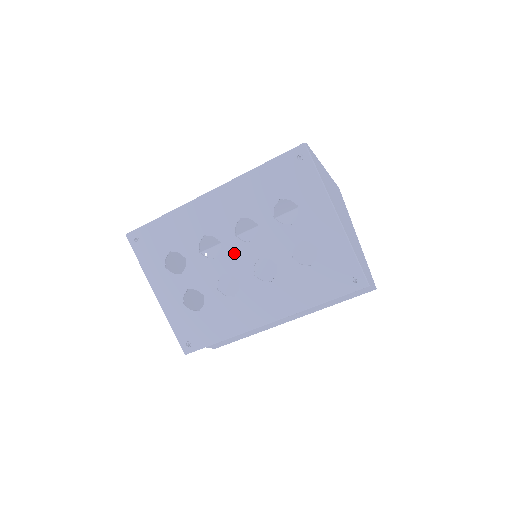
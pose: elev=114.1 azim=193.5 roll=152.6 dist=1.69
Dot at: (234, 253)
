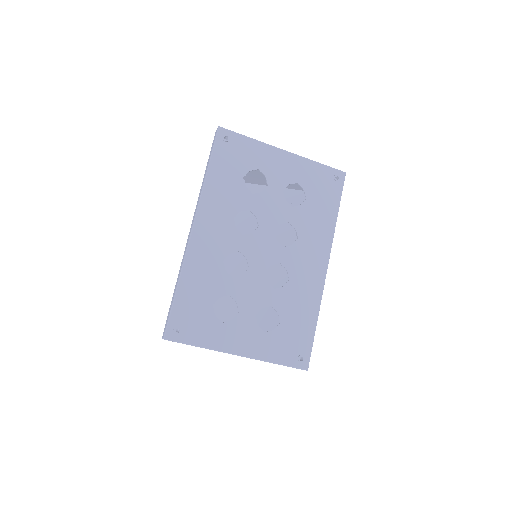
Dot at: (256, 248)
